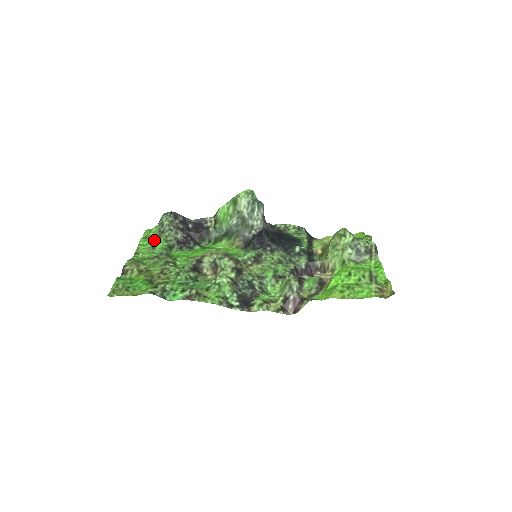
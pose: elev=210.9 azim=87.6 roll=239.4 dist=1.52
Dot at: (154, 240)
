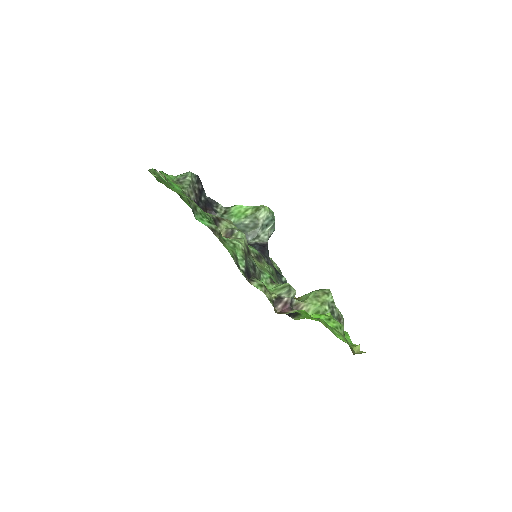
Dot at: (171, 181)
